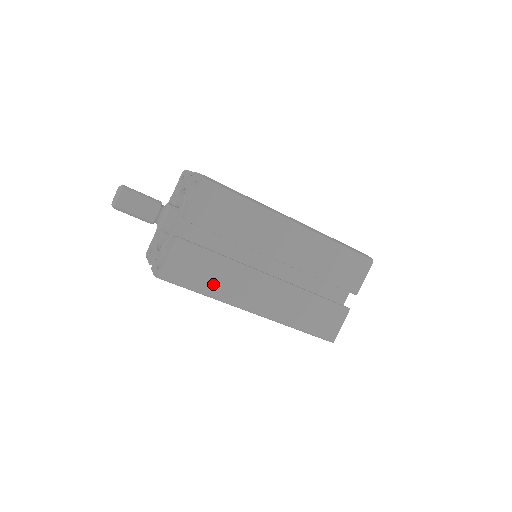
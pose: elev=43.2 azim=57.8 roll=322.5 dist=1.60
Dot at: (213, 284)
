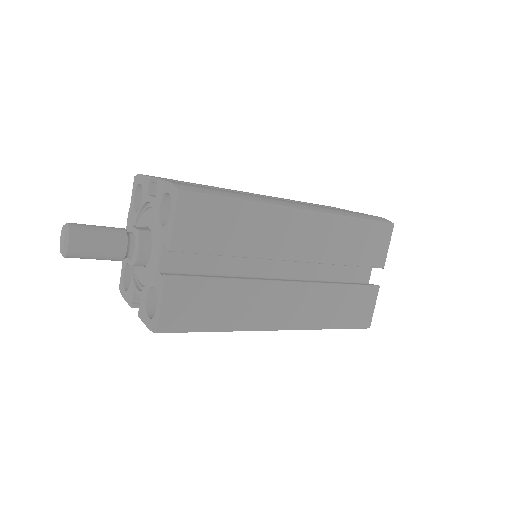
Dot at: (225, 316)
